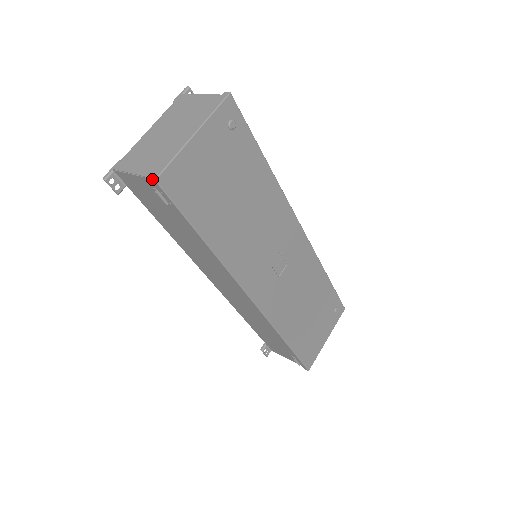
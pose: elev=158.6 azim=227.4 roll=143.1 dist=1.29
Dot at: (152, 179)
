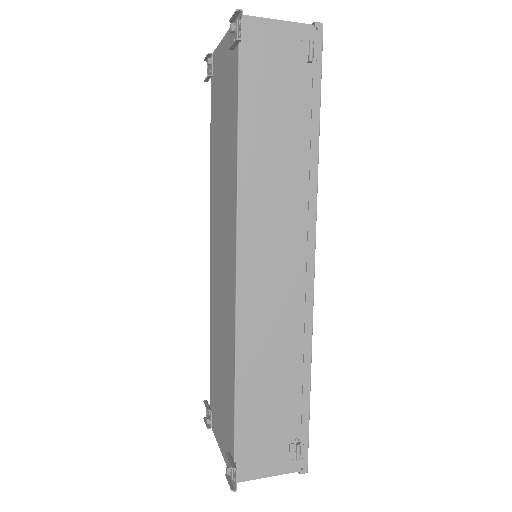
Dot at: (319, 22)
